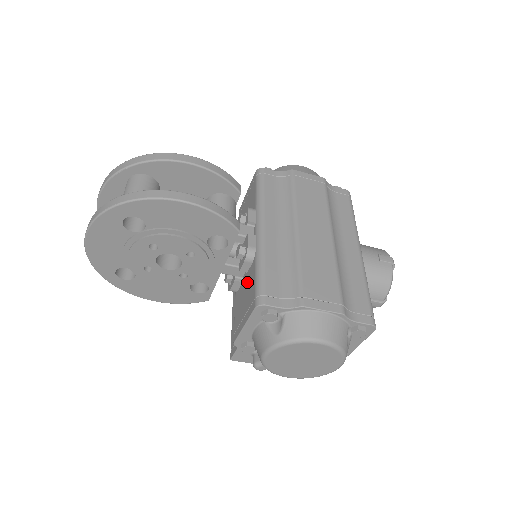
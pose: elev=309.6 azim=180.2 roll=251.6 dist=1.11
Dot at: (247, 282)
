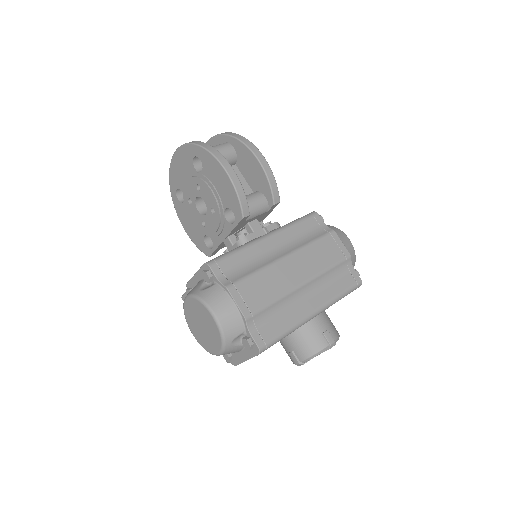
Dot at: occluded
